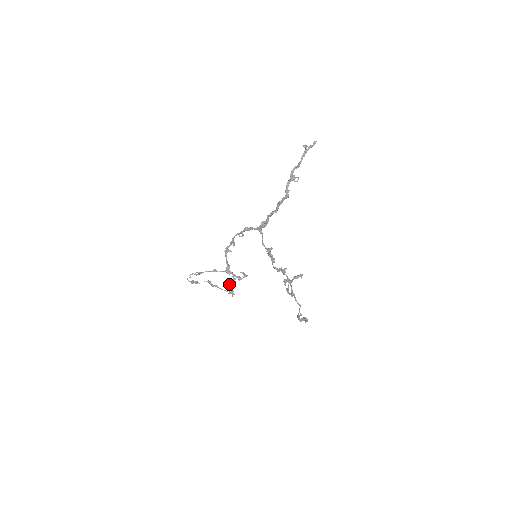
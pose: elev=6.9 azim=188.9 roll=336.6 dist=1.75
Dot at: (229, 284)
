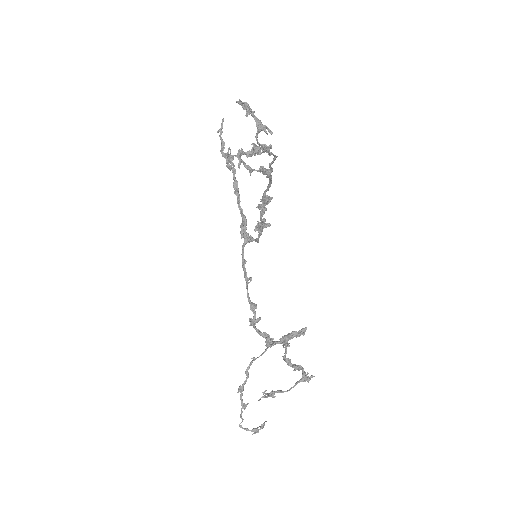
Dot at: occluded
